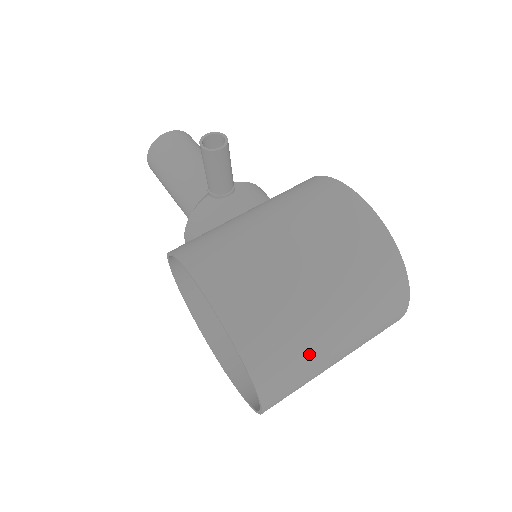
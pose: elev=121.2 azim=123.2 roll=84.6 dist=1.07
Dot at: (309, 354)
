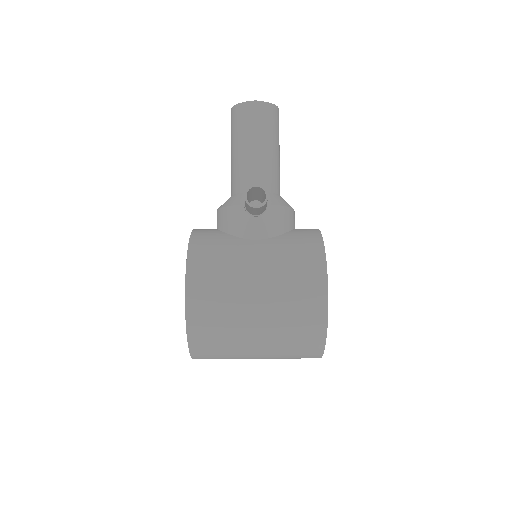
Dot at: (233, 357)
